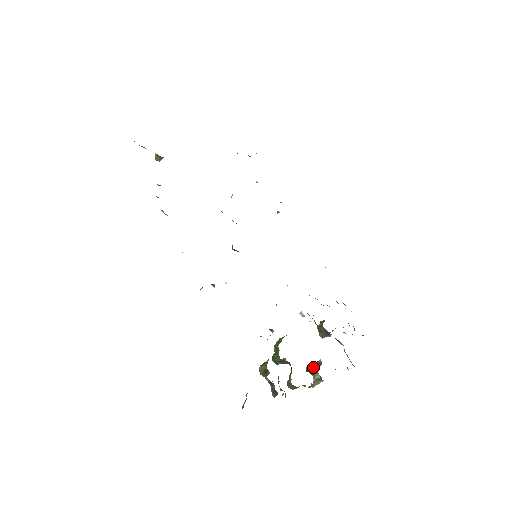
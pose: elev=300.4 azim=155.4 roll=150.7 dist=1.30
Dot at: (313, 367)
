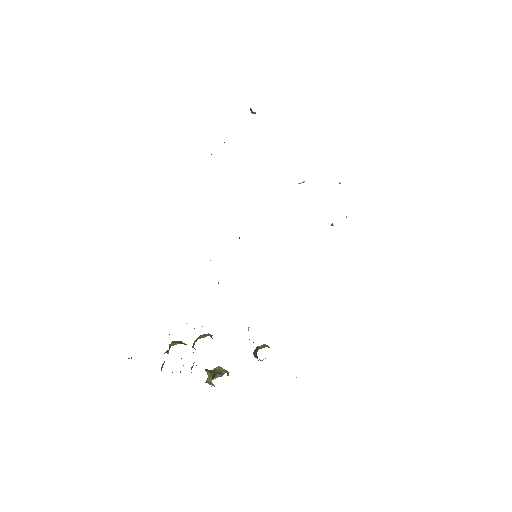
Dot at: (216, 372)
